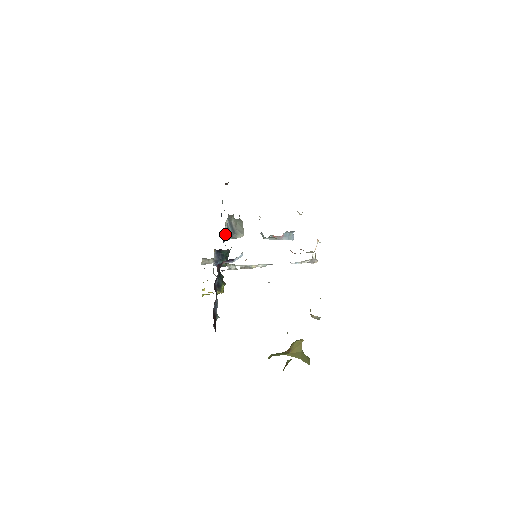
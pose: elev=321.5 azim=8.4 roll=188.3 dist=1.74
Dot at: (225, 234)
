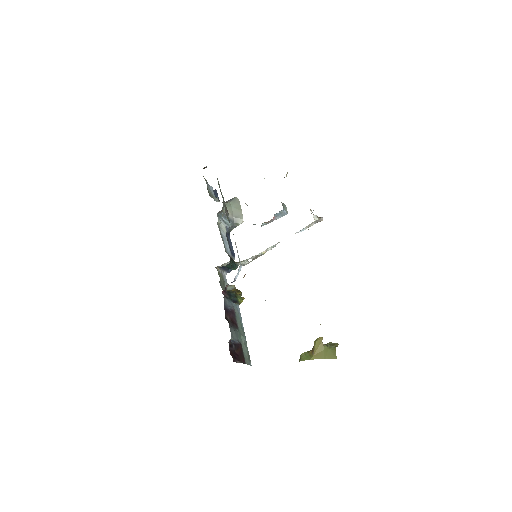
Dot at: (224, 233)
